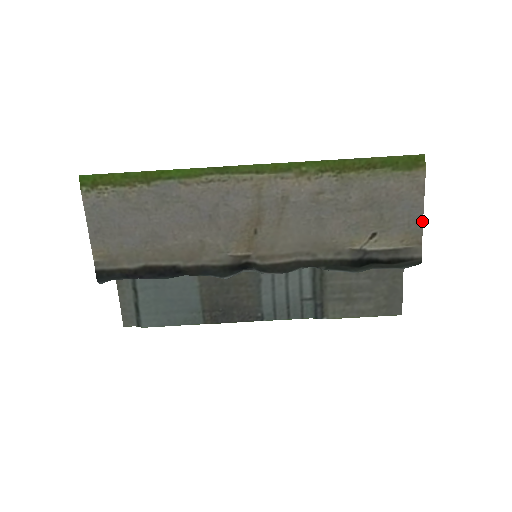
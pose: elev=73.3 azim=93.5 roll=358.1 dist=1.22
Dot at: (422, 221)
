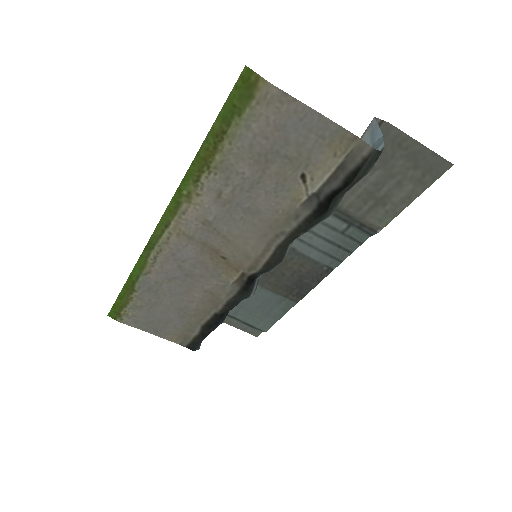
Dot at: (328, 120)
